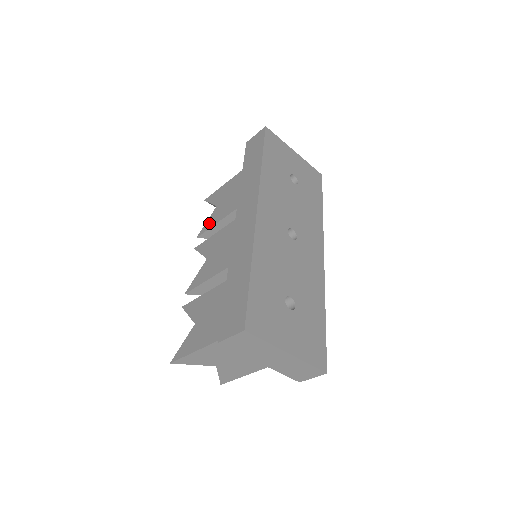
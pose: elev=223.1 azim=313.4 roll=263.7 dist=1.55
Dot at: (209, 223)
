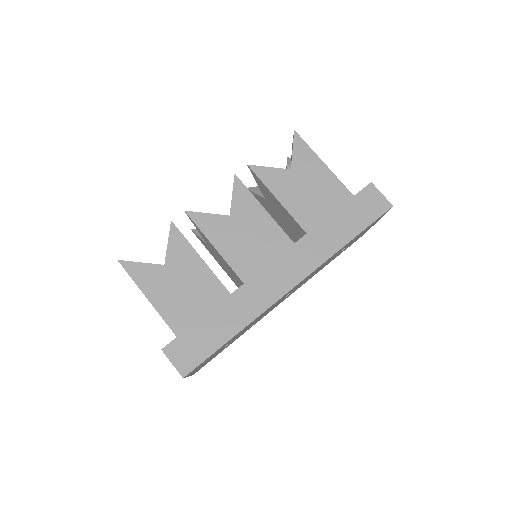
Dot at: (269, 176)
